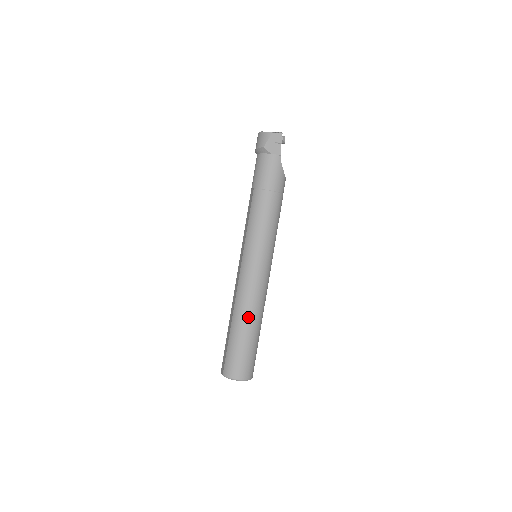
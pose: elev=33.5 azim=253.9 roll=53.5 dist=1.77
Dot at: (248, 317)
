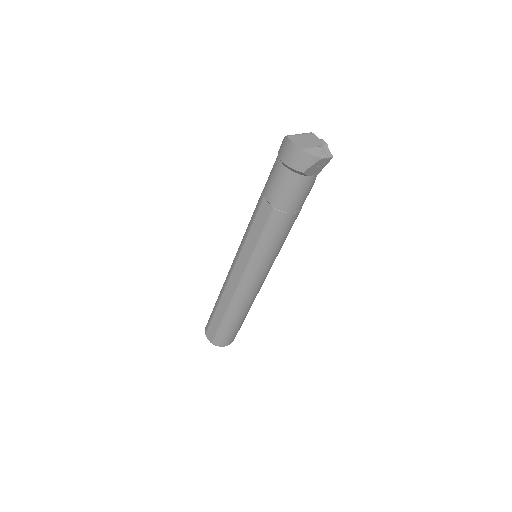
Dot at: (245, 310)
